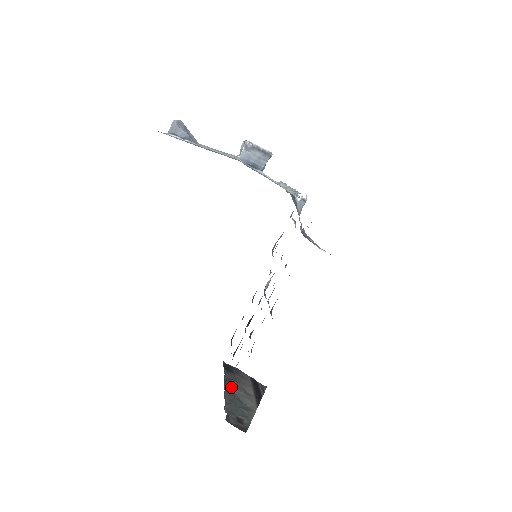
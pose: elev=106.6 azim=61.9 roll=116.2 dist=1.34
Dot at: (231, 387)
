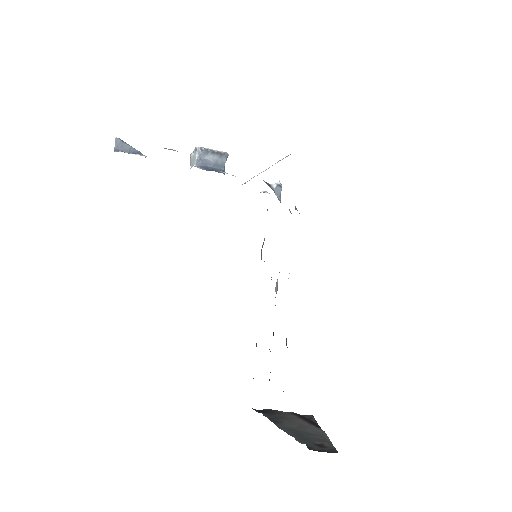
Dot at: (282, 424)
